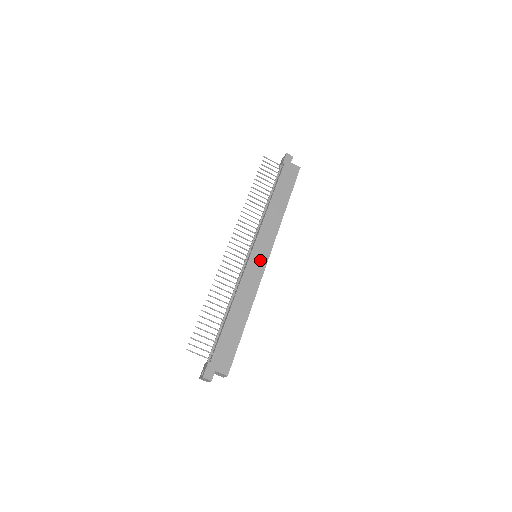
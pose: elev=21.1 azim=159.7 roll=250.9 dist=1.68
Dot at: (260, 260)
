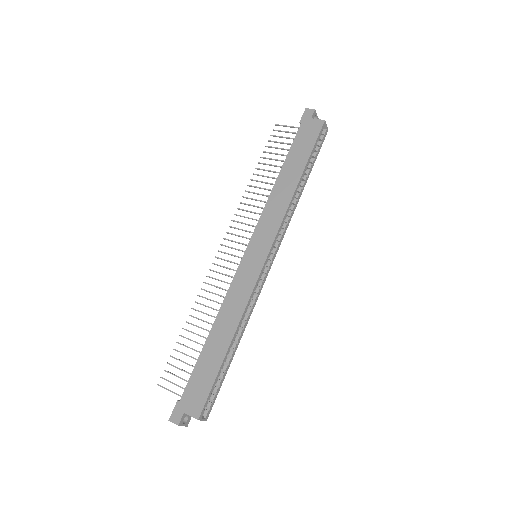
Dot at: (255, 261)
